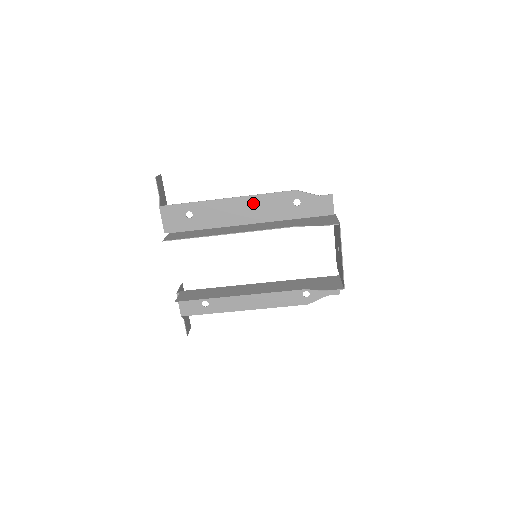
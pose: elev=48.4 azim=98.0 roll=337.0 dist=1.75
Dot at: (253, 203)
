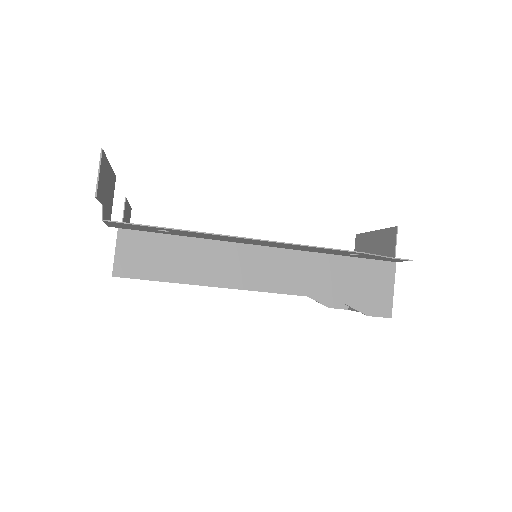
Dot at: (284, 245)
